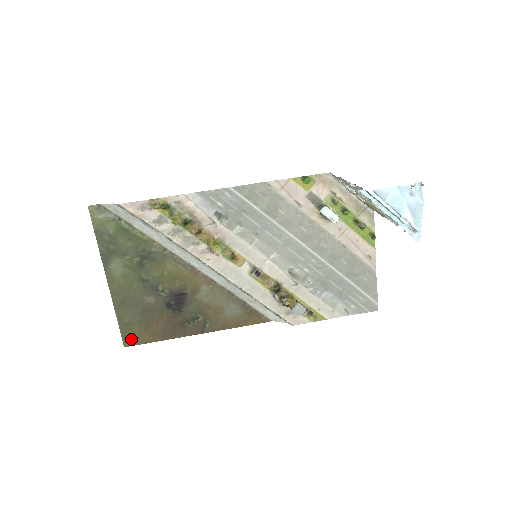
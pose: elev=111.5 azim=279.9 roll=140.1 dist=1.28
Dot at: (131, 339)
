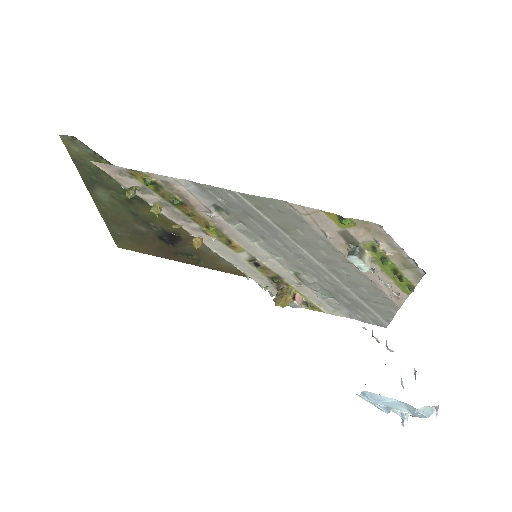
Dot at: (124, 245)
